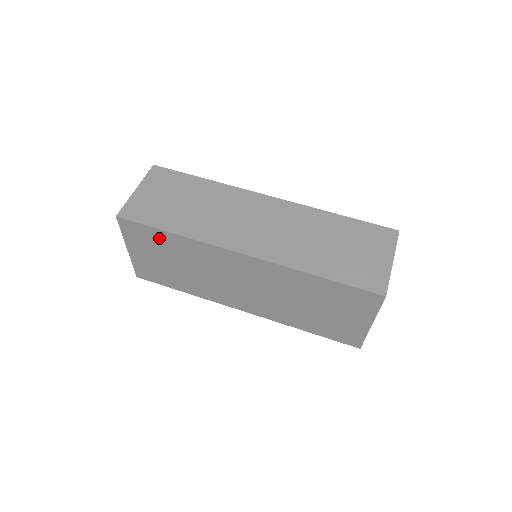
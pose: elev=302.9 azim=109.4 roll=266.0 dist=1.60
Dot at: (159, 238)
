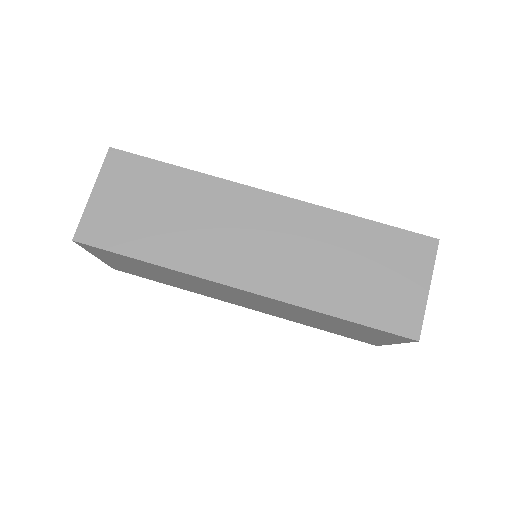
Dot at: (133, 261)
